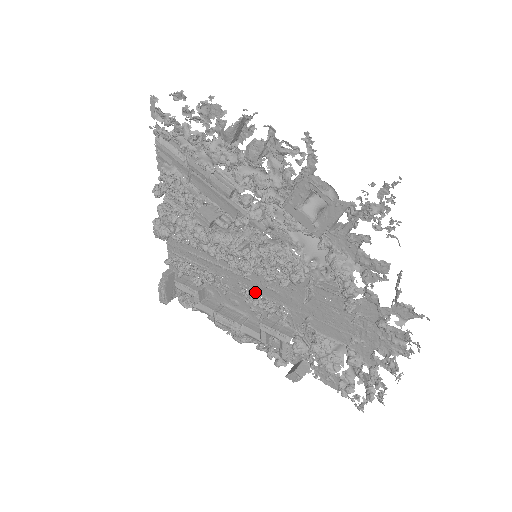
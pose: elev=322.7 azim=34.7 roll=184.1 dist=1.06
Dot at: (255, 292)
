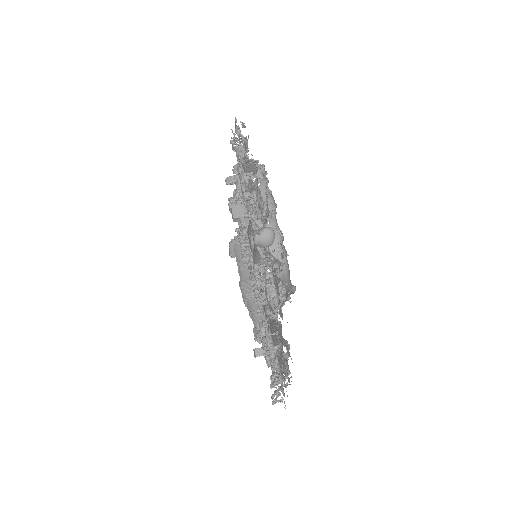
Dot at: occluded
